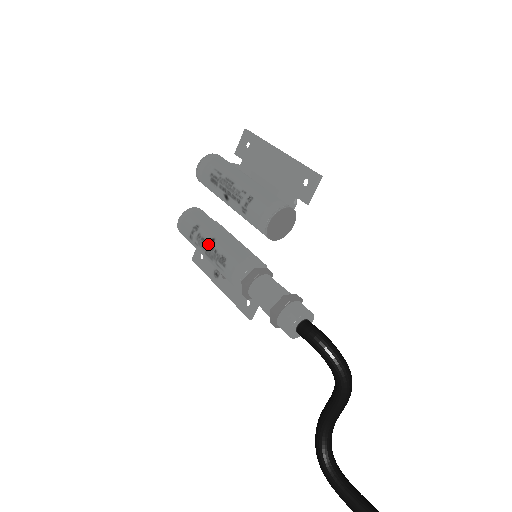
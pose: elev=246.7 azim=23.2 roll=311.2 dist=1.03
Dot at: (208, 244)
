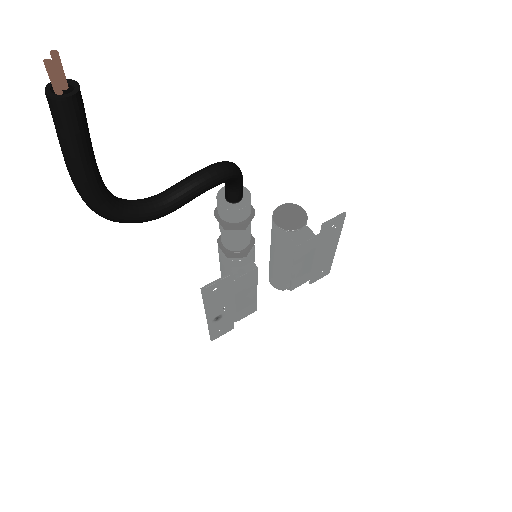
Dot at: occluded
